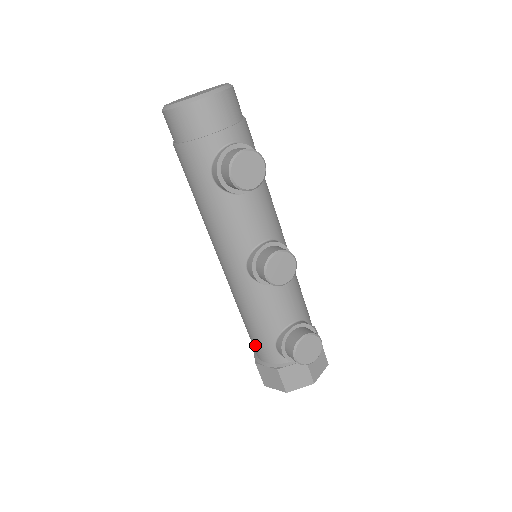
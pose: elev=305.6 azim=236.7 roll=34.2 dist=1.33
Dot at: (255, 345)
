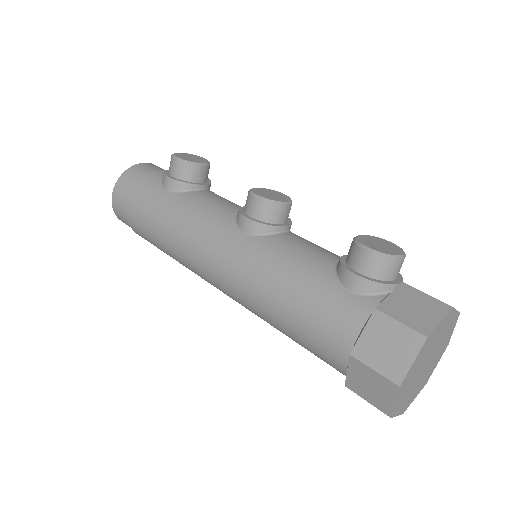
Dot at: (325, 327)
